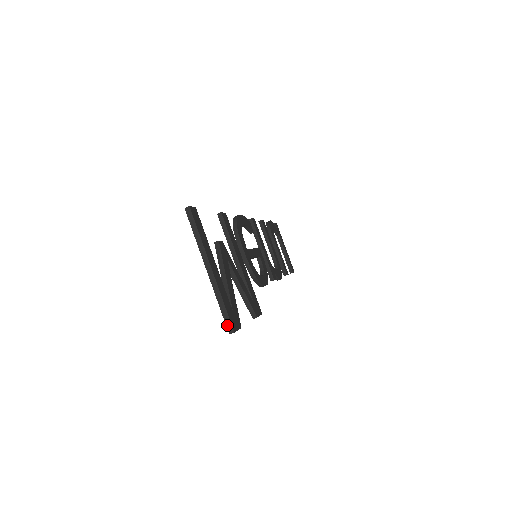
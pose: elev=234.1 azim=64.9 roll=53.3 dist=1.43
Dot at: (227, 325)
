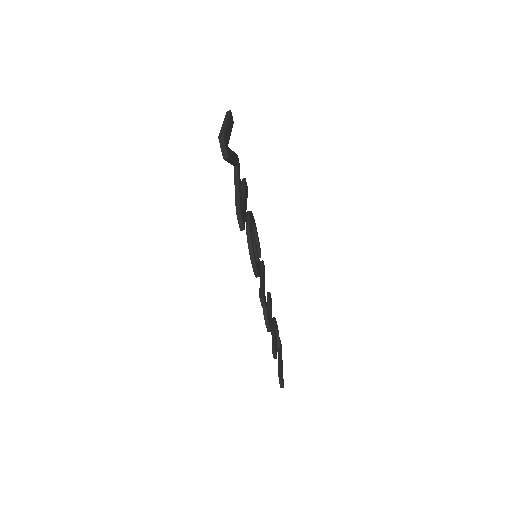
Dot at: (220, 135)
